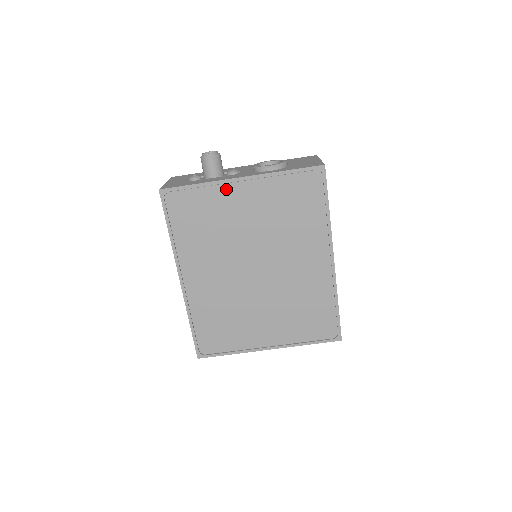
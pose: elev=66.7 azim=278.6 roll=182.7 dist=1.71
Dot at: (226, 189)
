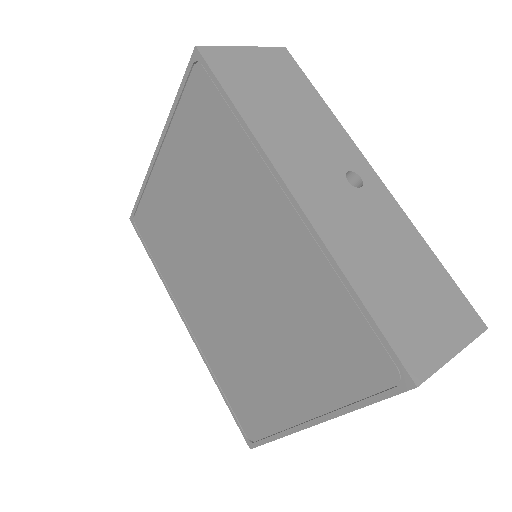
Dot at: (156, 177)
